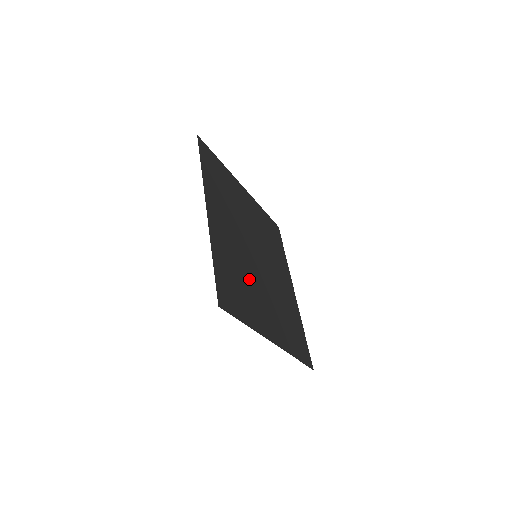
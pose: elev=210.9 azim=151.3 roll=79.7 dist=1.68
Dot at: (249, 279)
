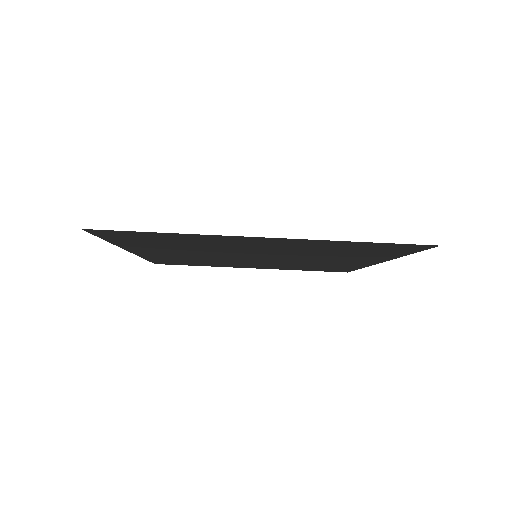
Dot at: occluded
